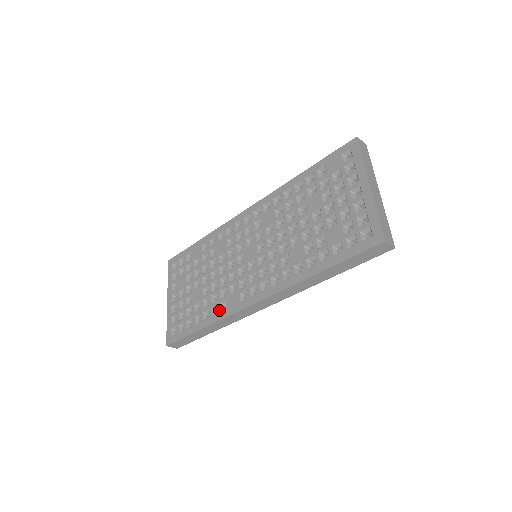
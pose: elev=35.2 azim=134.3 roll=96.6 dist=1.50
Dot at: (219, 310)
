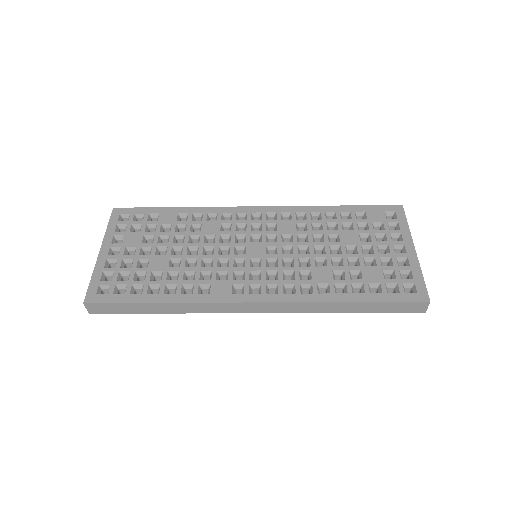
Dot at: (195, 291)
